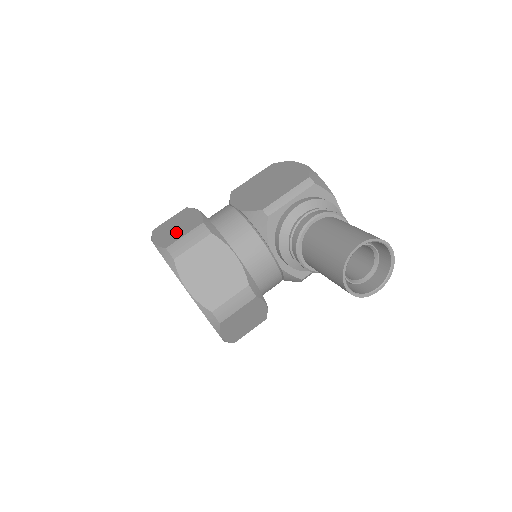
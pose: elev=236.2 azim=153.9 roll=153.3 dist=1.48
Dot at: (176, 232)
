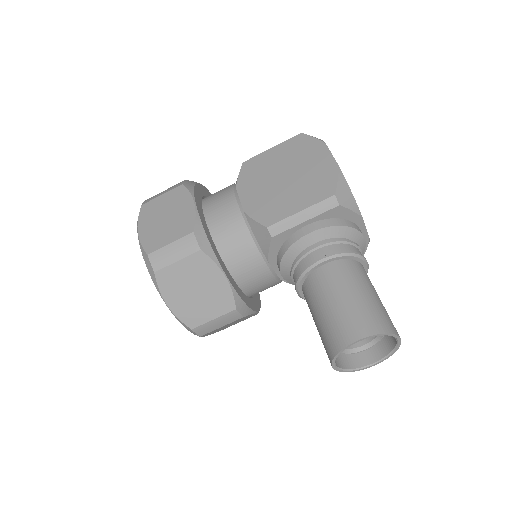
Dot at: (163, 230)
